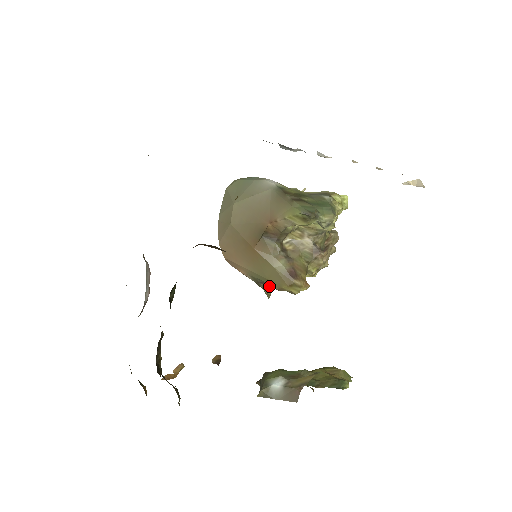
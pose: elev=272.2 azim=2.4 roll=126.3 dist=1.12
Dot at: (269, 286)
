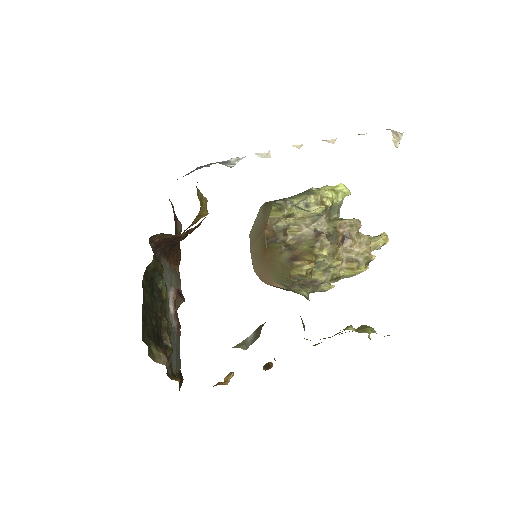
Dot at: (302, 288)
